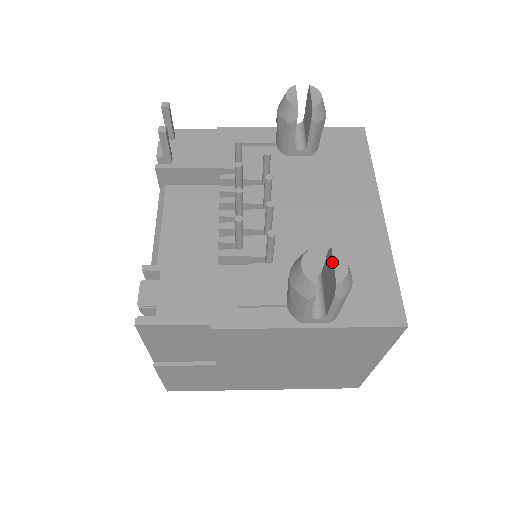
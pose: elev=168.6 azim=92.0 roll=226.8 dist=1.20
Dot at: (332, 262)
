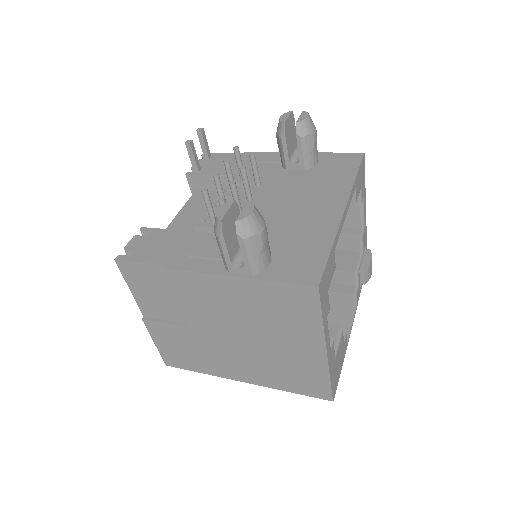
Dot at: (244, 210)
